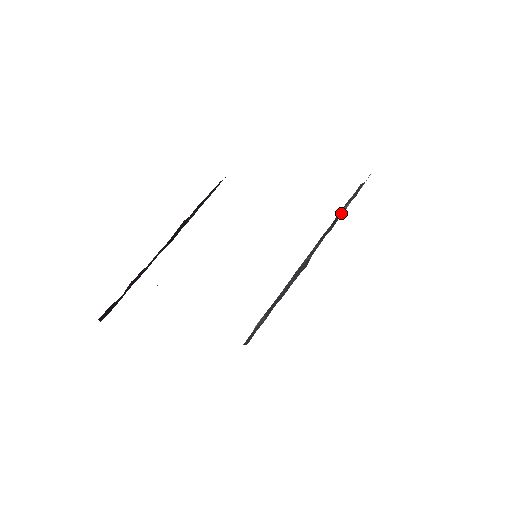
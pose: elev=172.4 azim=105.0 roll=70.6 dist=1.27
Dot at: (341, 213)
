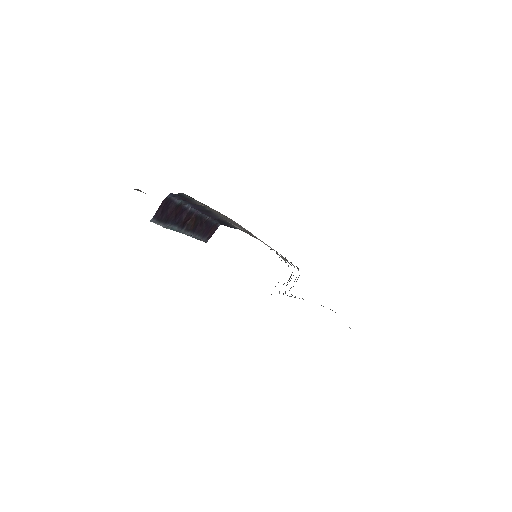
Dot at: occluded
